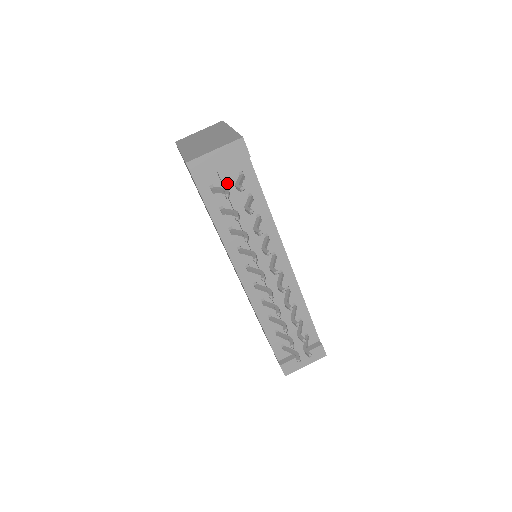
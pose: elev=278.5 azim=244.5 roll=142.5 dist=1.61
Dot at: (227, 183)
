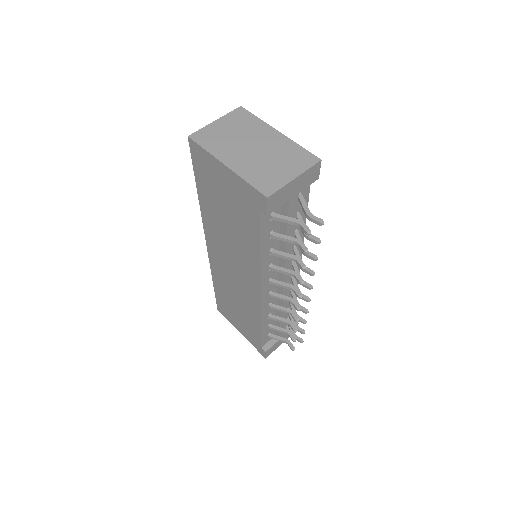
Dot at: (292, 209)
